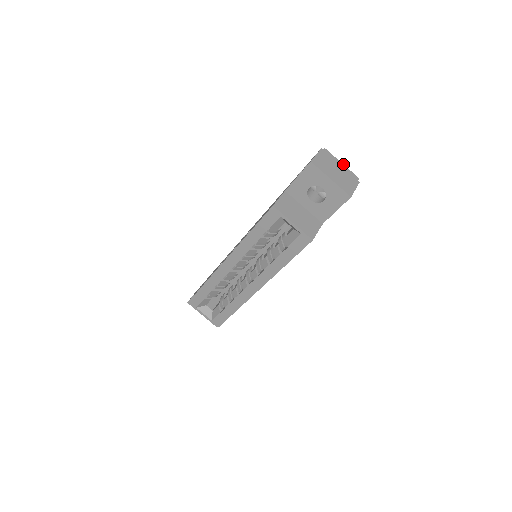
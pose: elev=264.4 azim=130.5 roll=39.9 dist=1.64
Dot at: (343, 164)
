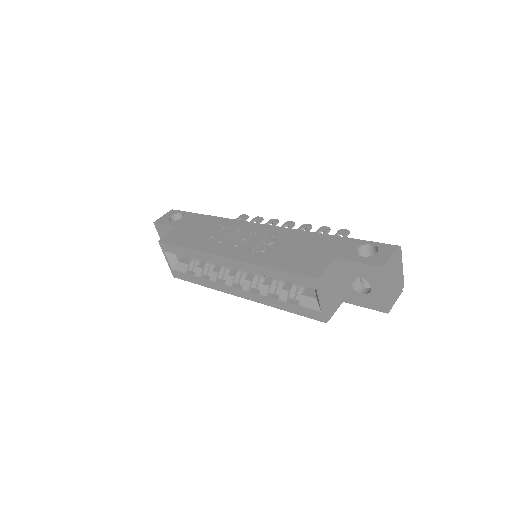
Dot at: occluded
